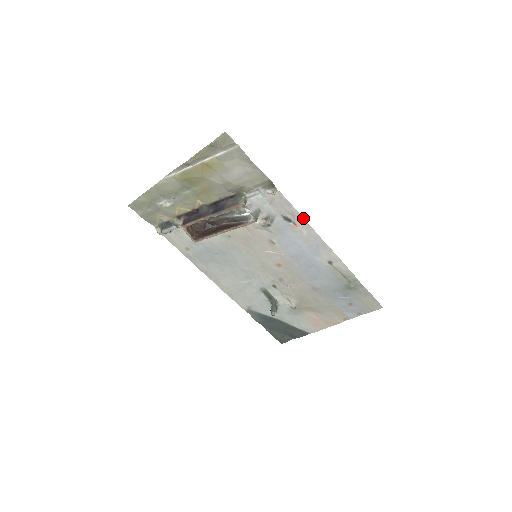
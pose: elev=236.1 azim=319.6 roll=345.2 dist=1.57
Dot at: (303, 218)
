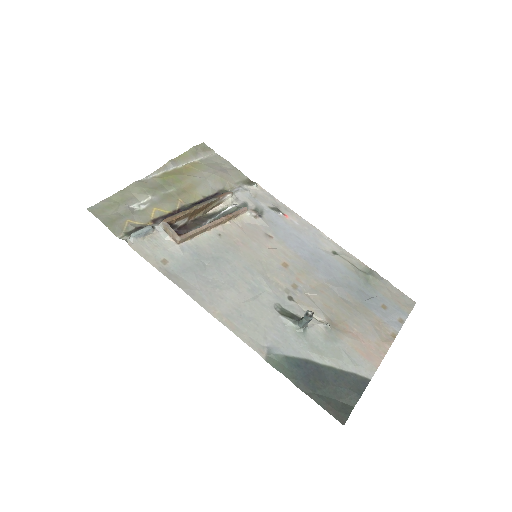
Dot at: (289, 208)
